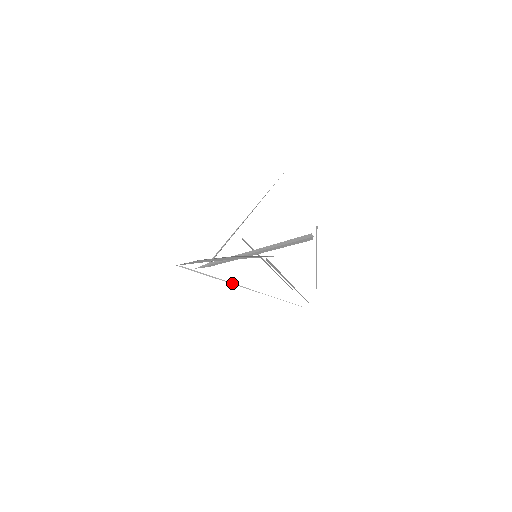
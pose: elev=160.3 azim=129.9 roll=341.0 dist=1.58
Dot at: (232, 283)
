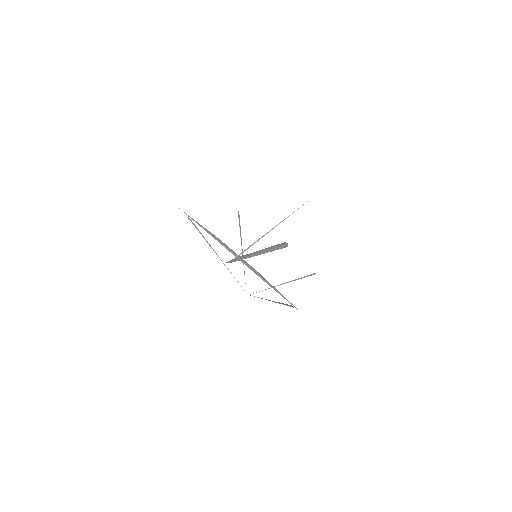
Dot at: (213, 249)
